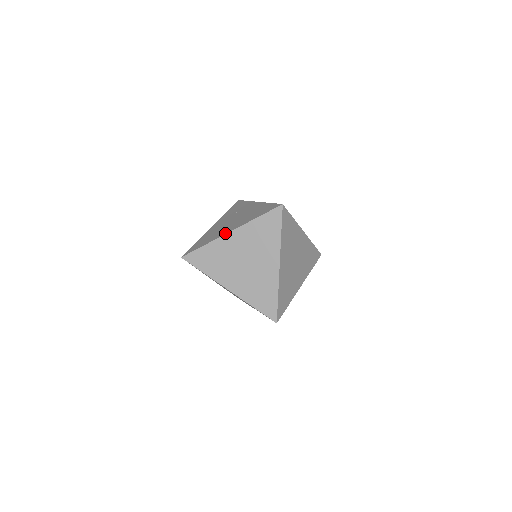
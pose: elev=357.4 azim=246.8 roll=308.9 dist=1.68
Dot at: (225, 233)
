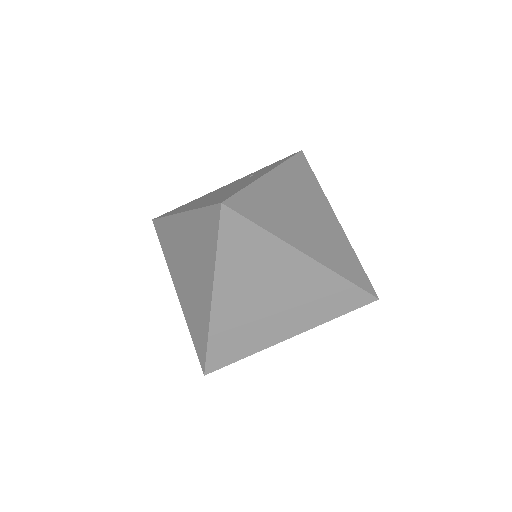
Dot at: (179, 211)
